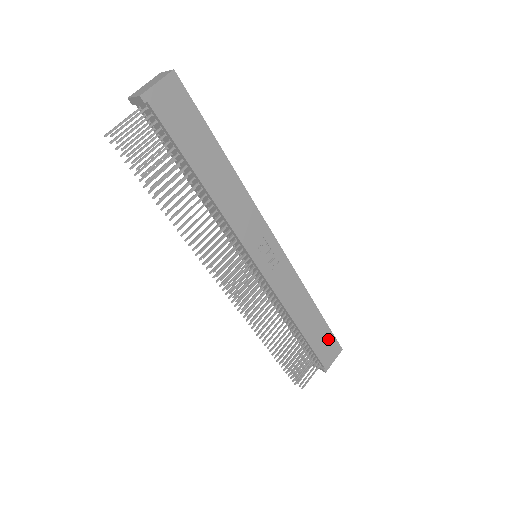
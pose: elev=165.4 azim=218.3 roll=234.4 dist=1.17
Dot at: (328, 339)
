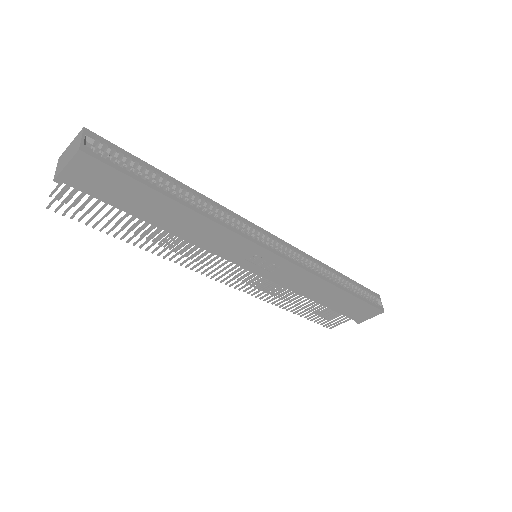
Dot at: (361, 307)
